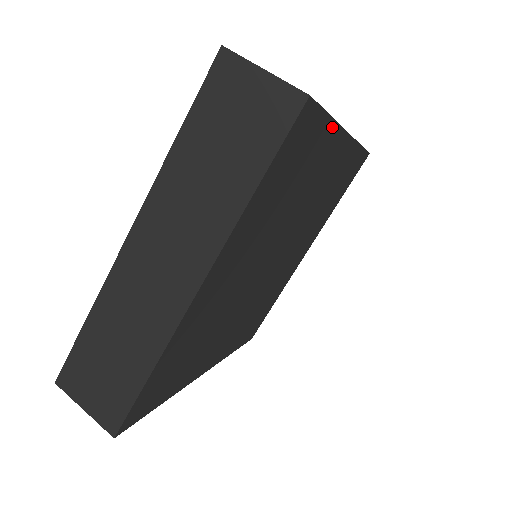
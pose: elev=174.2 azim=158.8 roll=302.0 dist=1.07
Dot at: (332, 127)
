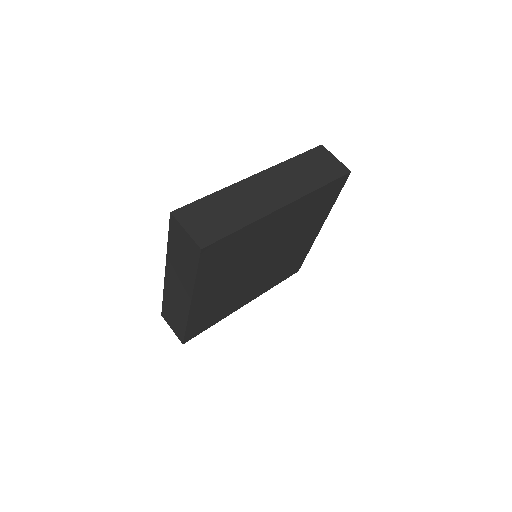
Dot at: (331, 207)
